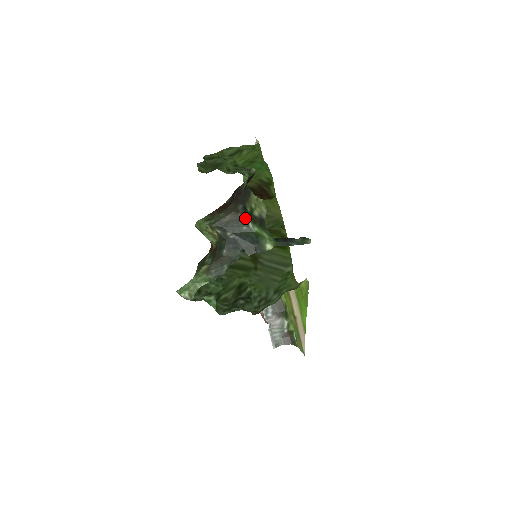
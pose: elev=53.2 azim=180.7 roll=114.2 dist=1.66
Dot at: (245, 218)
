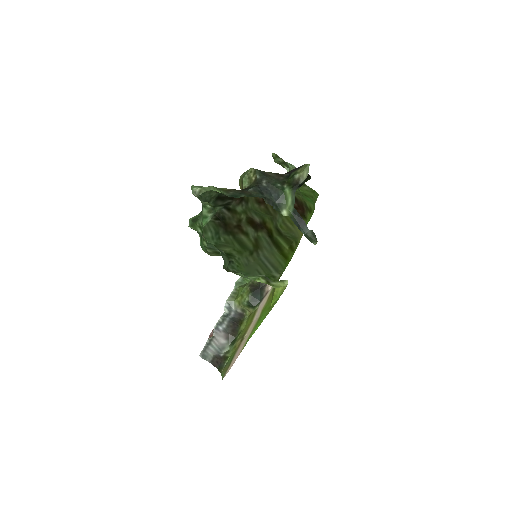
Dot at: (284, 181)
